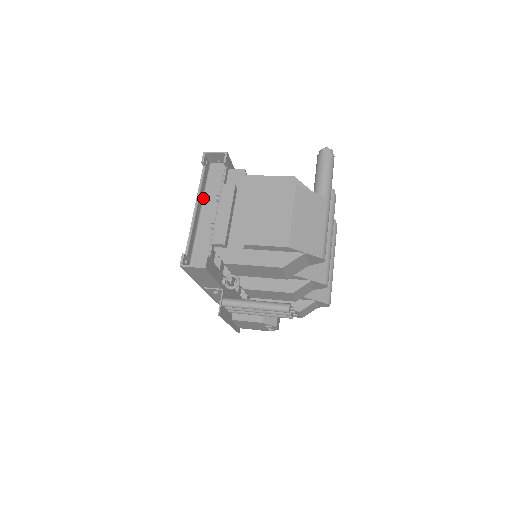
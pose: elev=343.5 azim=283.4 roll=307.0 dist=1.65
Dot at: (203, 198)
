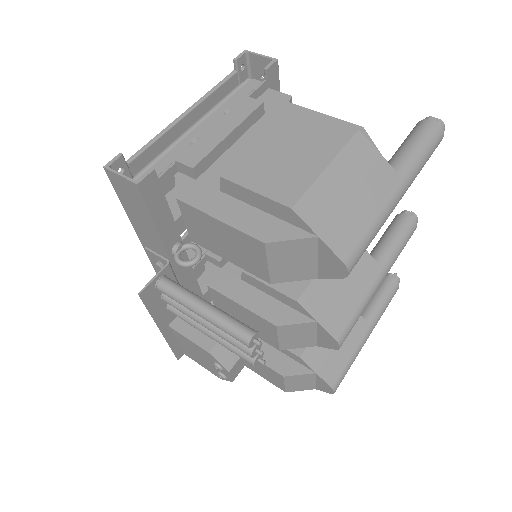
Dot at: (210, 111)
